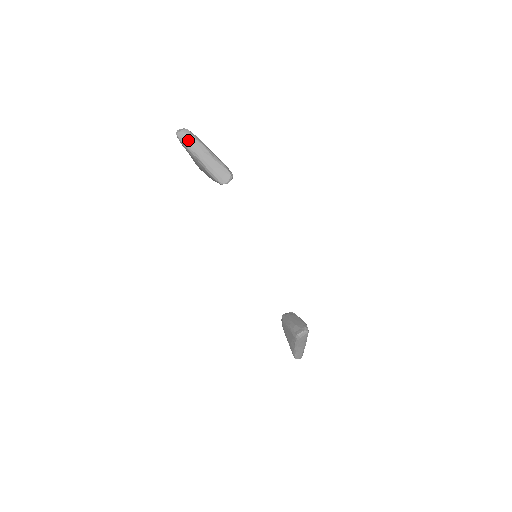
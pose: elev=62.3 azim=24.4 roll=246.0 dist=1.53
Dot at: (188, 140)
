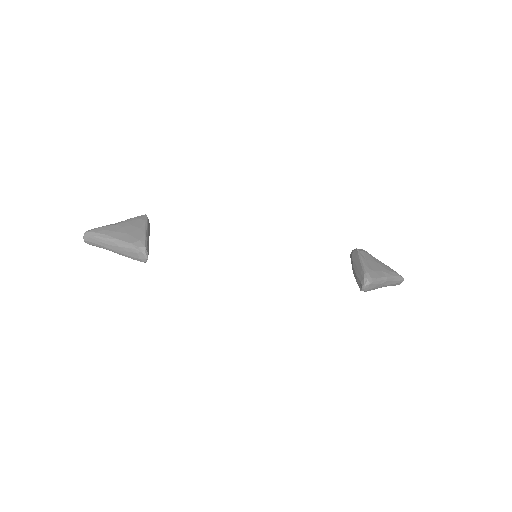
Dot at: (94, 243)
